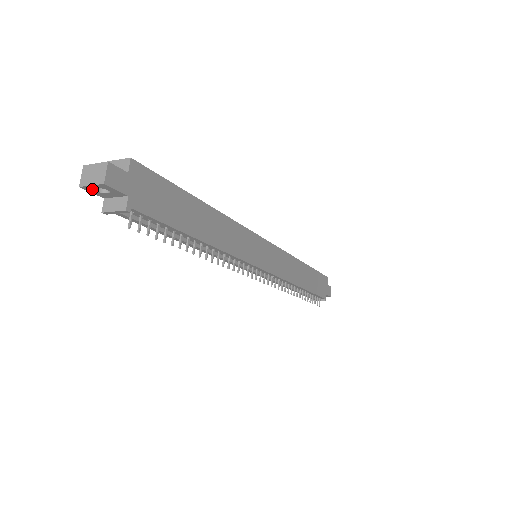
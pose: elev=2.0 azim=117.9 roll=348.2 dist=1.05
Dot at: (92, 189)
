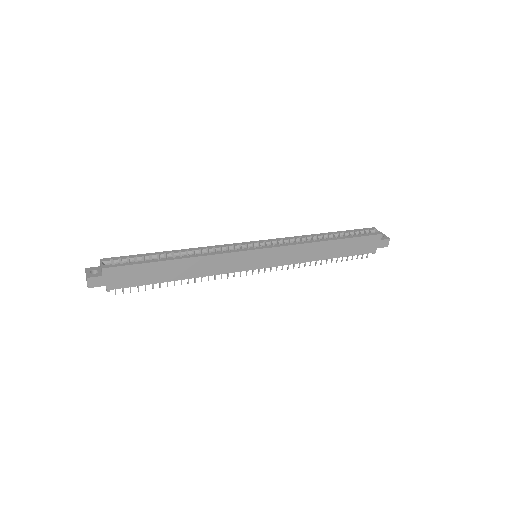
Dot at: occluded
